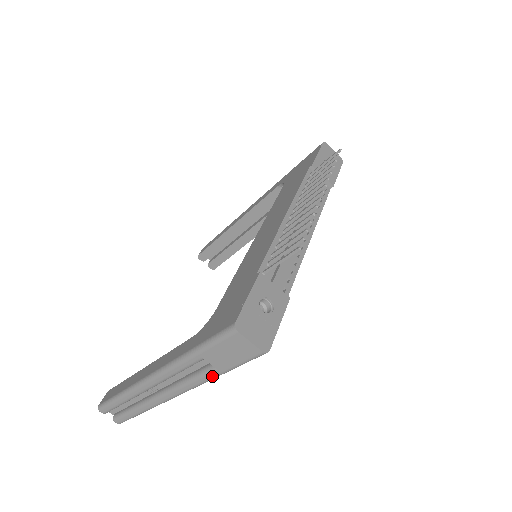
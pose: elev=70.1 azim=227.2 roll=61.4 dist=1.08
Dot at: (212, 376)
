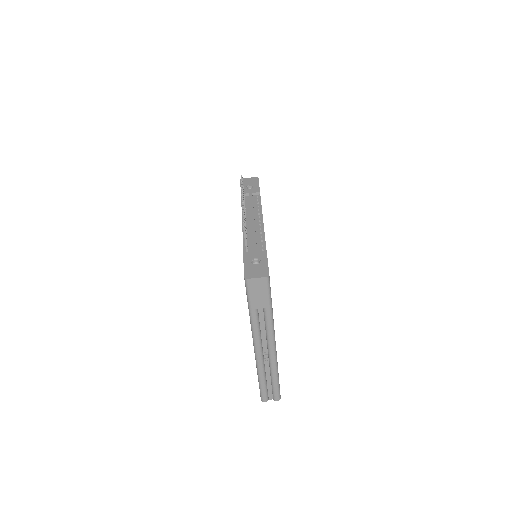
Dot at: (269, 314)
